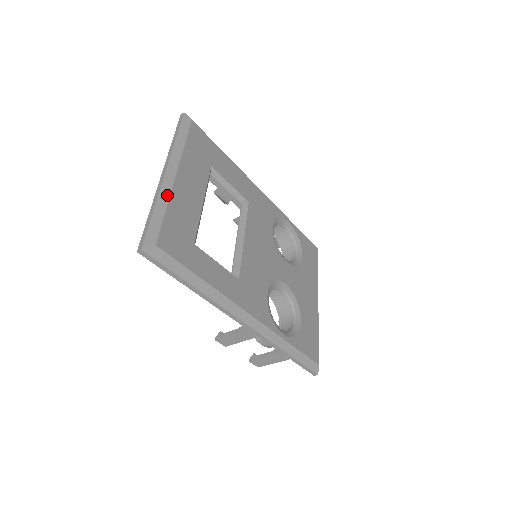
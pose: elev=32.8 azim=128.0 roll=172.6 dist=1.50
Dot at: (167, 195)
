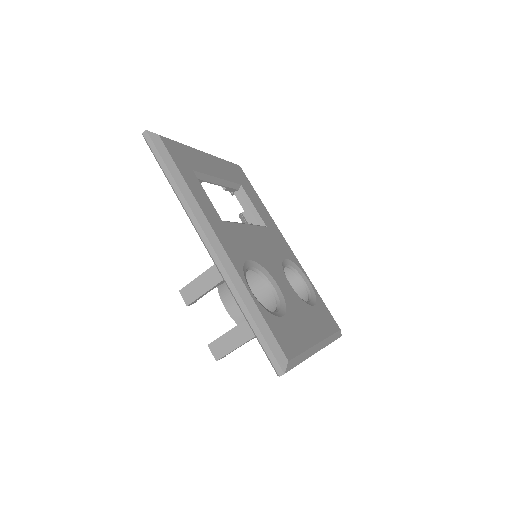
Dot at: (189, 146)
